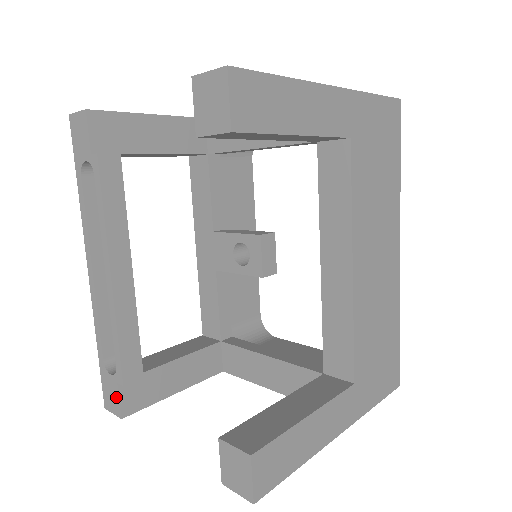
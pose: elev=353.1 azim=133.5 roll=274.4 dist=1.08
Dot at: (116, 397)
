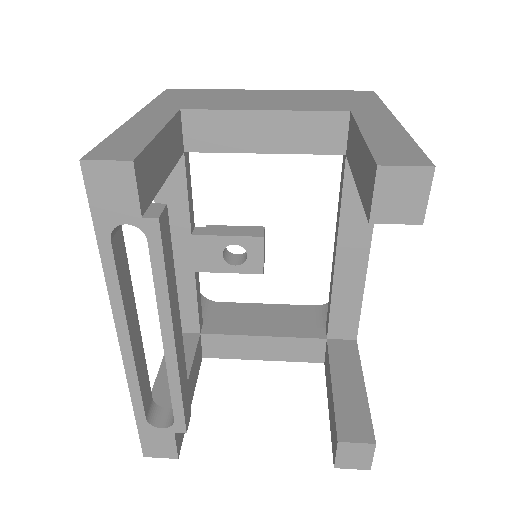
Dot at: (170, 444)
